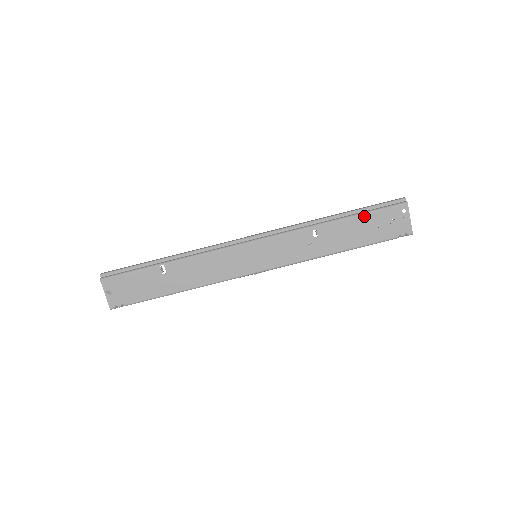
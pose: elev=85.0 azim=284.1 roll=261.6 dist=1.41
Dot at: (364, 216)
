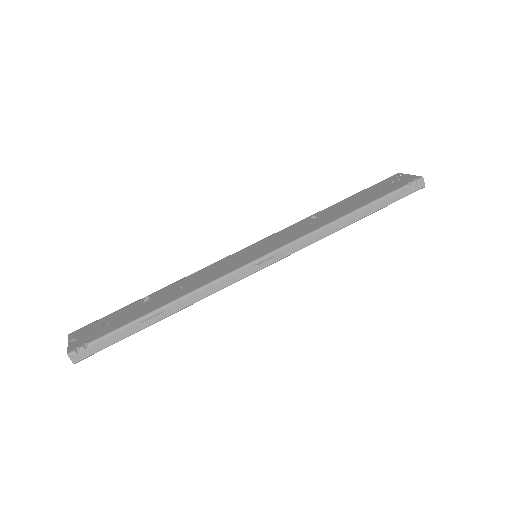
Dot at: (360, 193)
